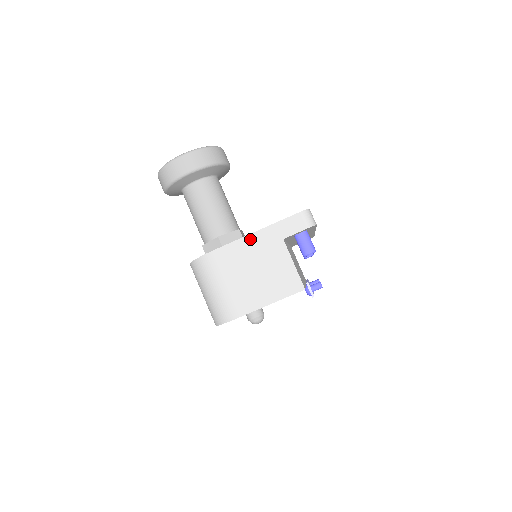
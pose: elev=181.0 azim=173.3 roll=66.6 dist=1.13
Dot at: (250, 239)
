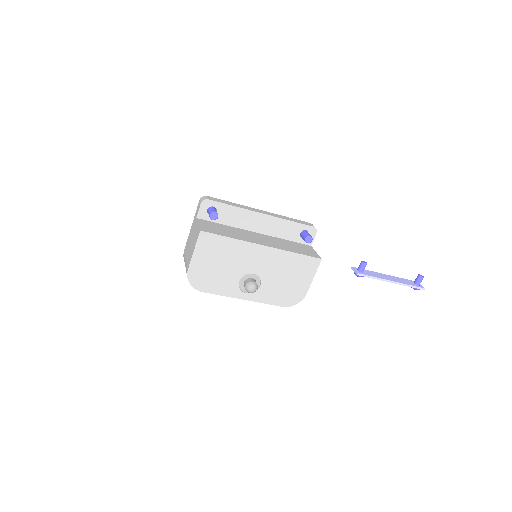
Dot at: (190, 231)
